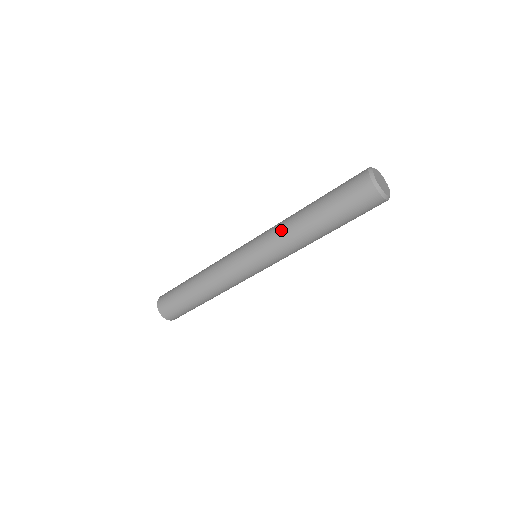
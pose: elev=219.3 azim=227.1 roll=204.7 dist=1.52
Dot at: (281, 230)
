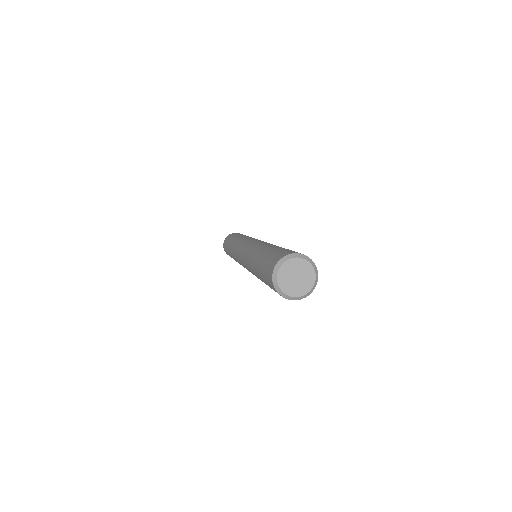
Dot at: (252, 249)
